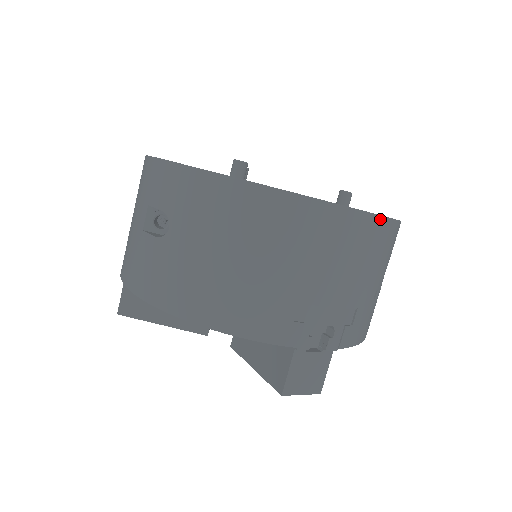
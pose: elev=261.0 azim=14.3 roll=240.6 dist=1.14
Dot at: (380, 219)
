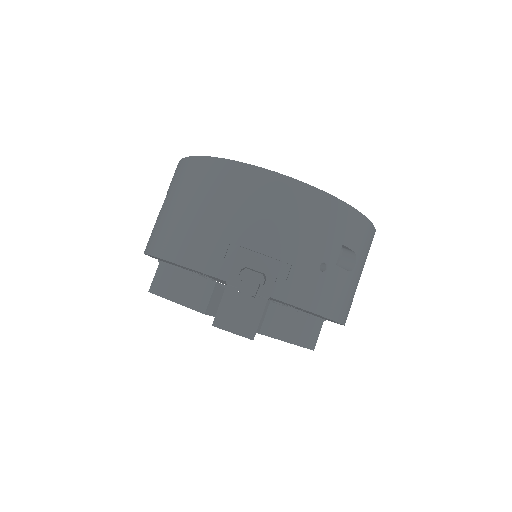
Dot at: (312, 189)
